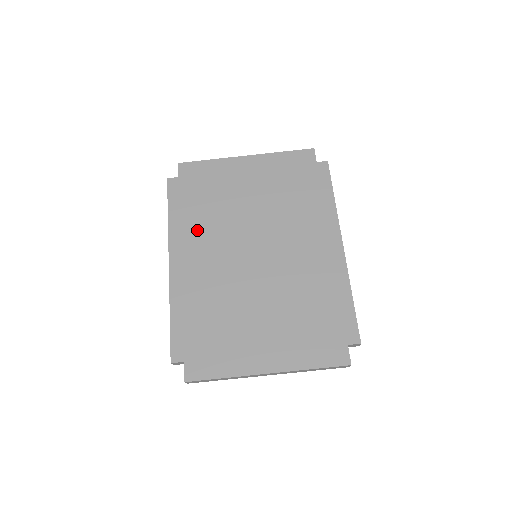
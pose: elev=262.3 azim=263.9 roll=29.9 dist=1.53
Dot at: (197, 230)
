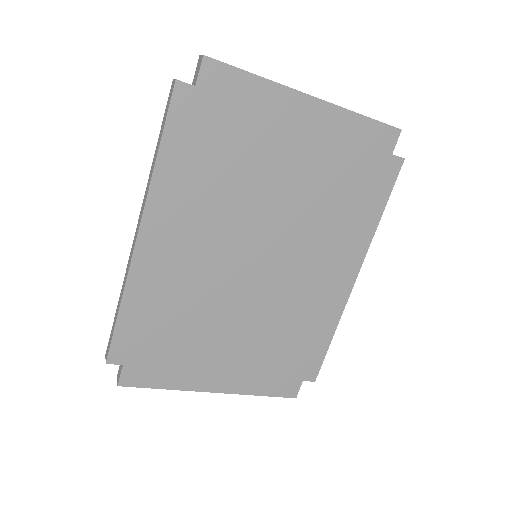
Dot at: (195, 197)
